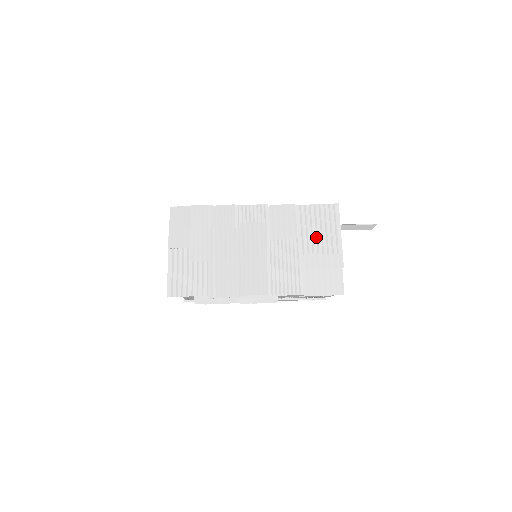
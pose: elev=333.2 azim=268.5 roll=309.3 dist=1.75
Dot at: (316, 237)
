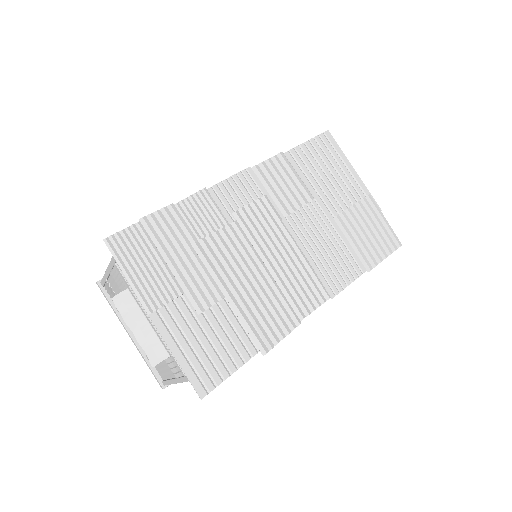
Dot at: (332, 186)
